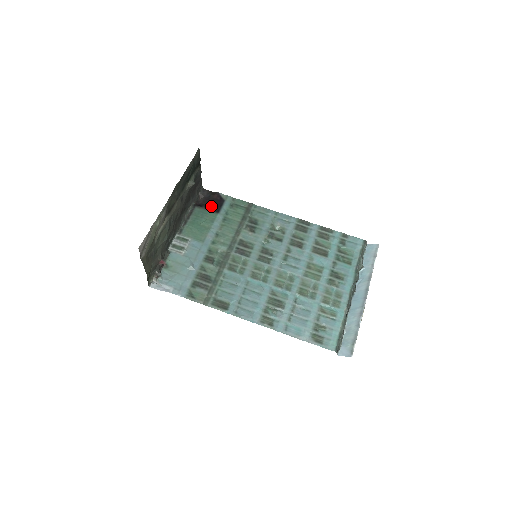
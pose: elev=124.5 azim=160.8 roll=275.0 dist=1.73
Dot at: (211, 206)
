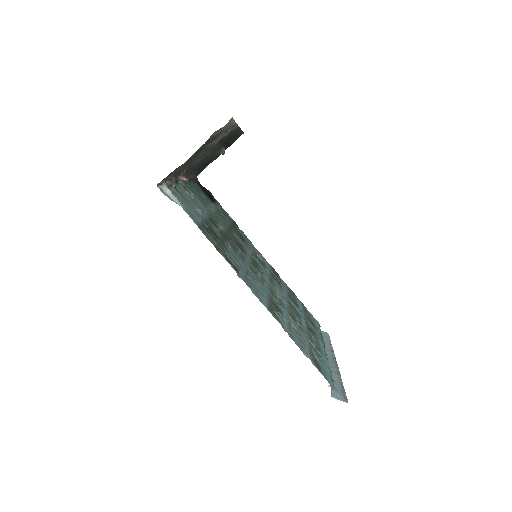
Dot at: (207, 193)
